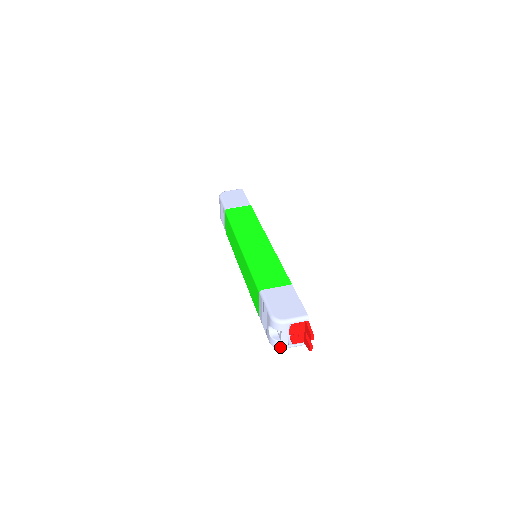
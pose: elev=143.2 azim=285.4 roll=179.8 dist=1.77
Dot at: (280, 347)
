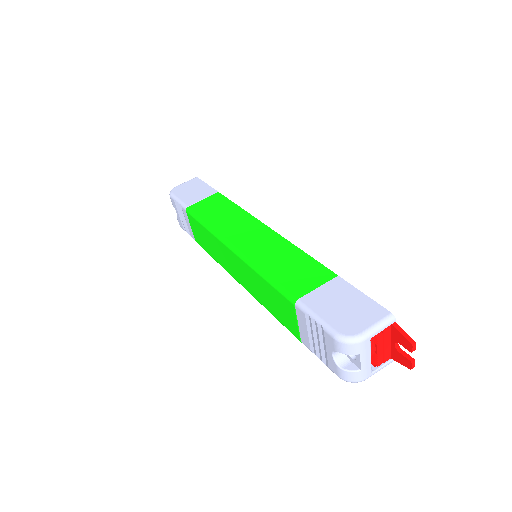
Dot at: (360, 379)
